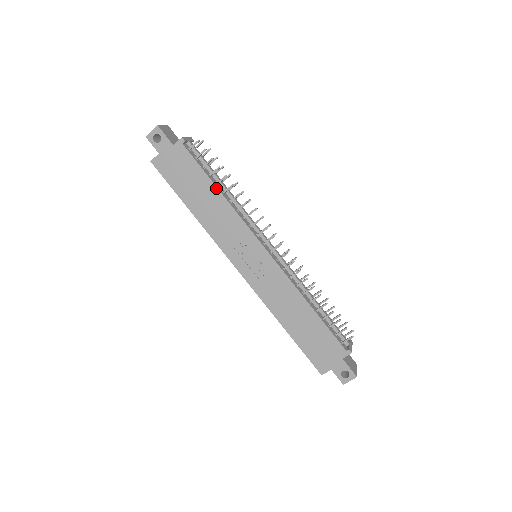
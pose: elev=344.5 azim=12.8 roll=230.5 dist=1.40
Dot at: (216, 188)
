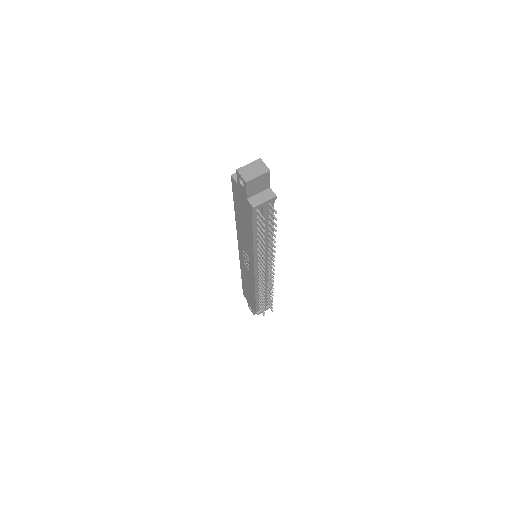
Dot at: (252, 237)
